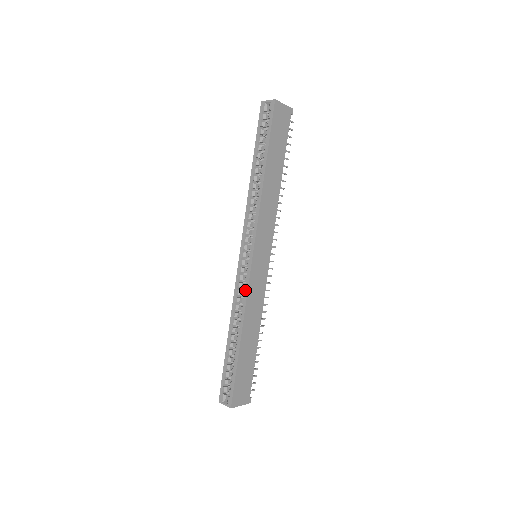
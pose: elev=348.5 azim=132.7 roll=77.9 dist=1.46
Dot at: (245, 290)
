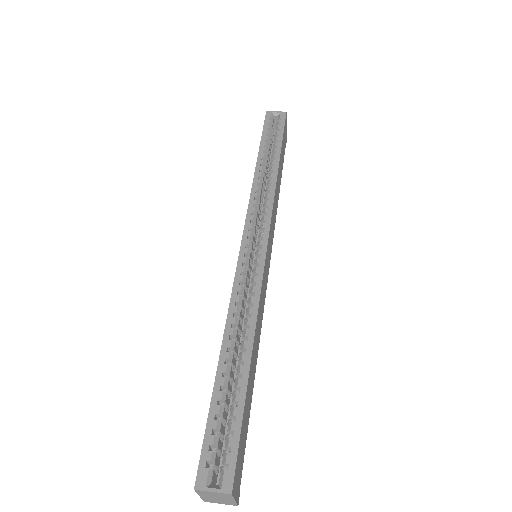
Dot at: (256, 284)
